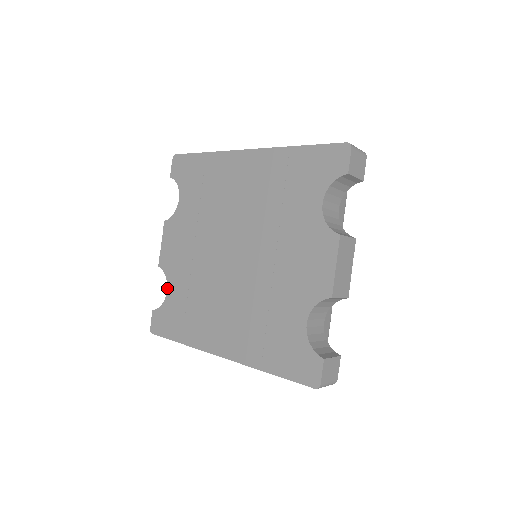
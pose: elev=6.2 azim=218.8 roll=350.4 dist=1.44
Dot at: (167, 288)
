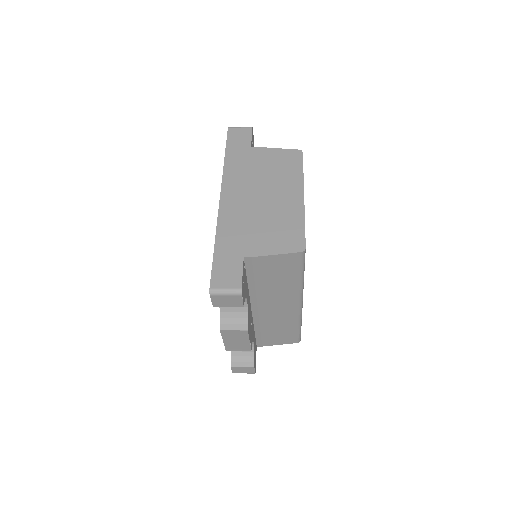
Dot at: occluded
